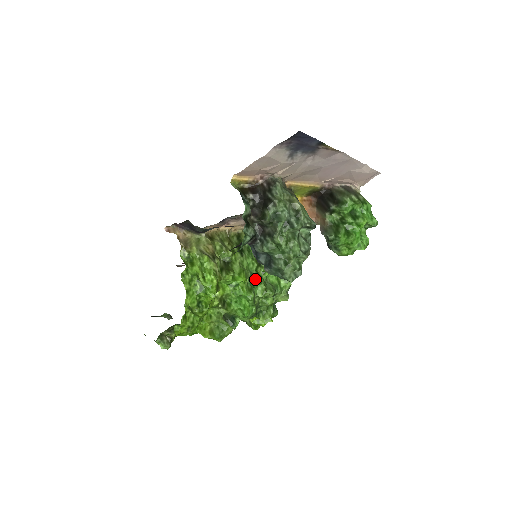
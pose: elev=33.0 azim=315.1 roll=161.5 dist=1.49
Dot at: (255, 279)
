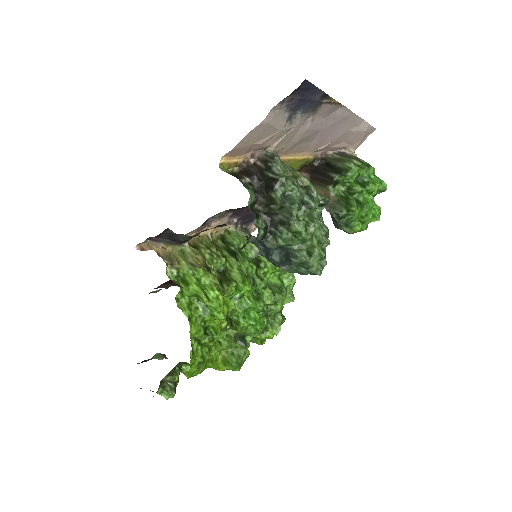
Dot at: (258, 284)
